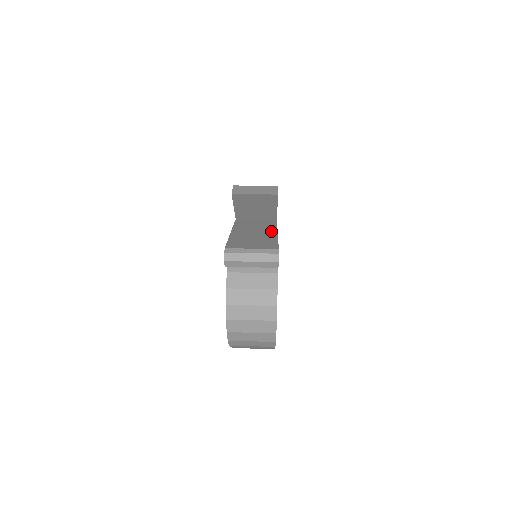
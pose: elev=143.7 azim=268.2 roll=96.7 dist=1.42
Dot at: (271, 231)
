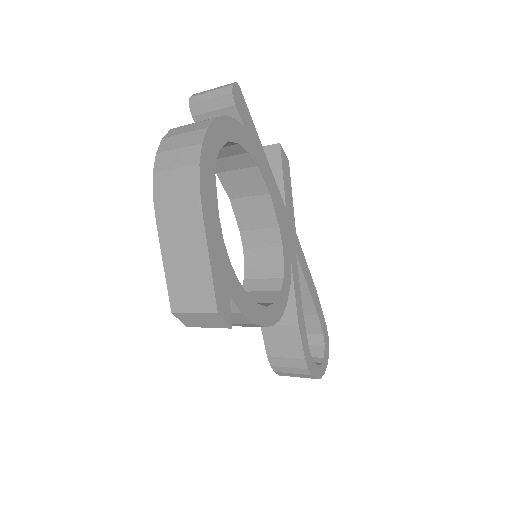
Dot at: occluded
